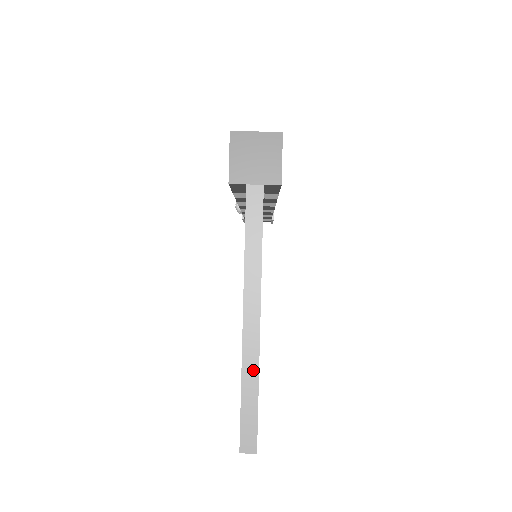
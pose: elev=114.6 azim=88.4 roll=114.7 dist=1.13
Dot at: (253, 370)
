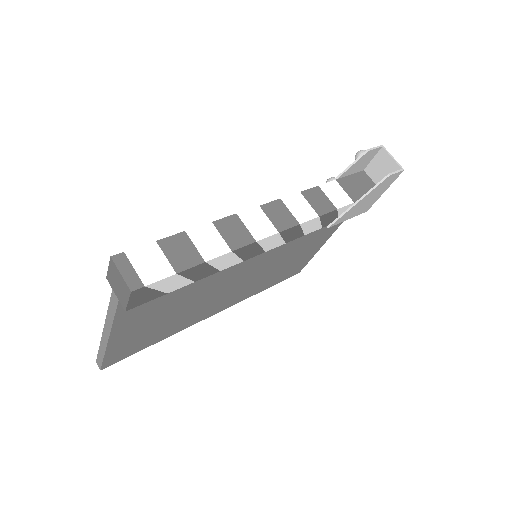
Dot at: (103, 350)
